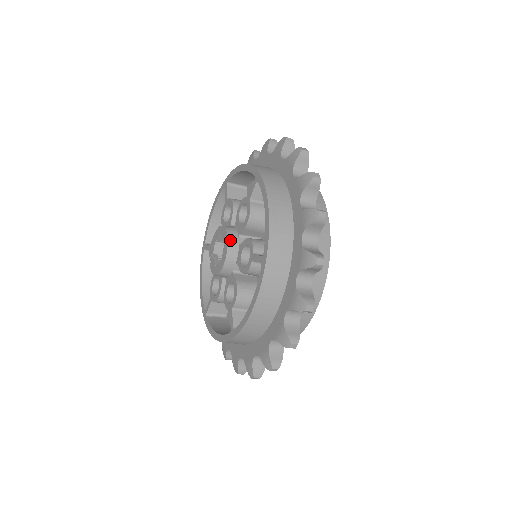
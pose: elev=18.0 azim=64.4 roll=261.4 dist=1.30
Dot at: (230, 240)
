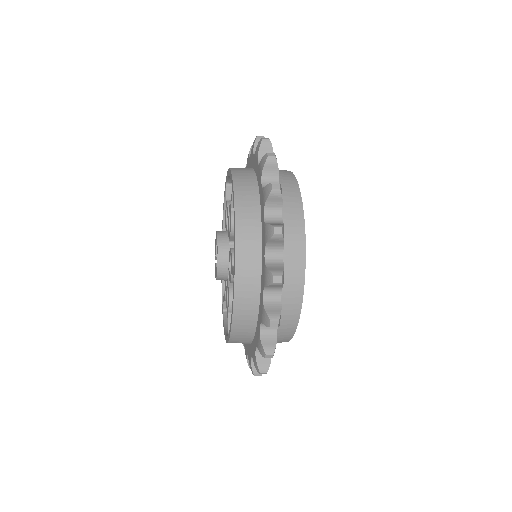
Dot at: (220, 248)
